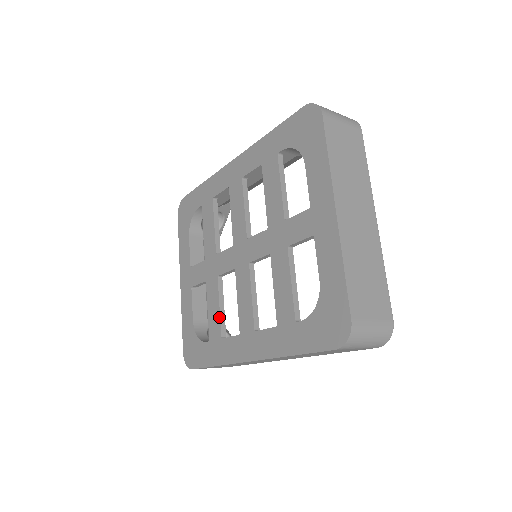
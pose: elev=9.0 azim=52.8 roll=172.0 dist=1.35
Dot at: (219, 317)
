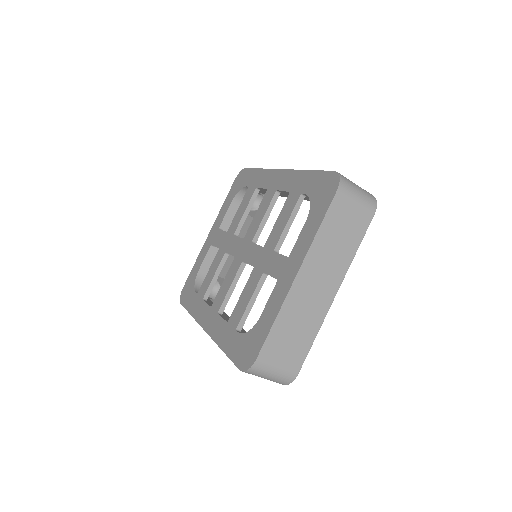
Dot at: (210, 283)
